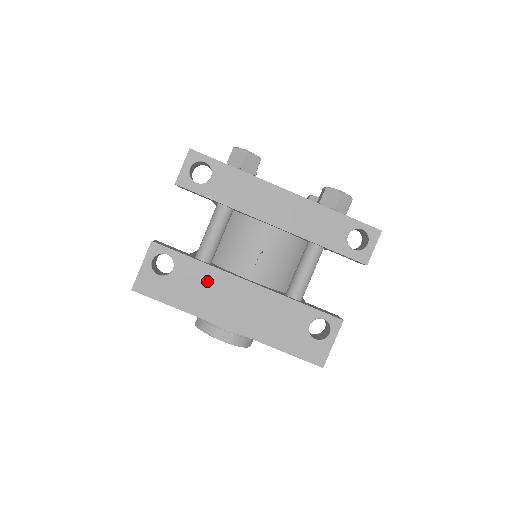
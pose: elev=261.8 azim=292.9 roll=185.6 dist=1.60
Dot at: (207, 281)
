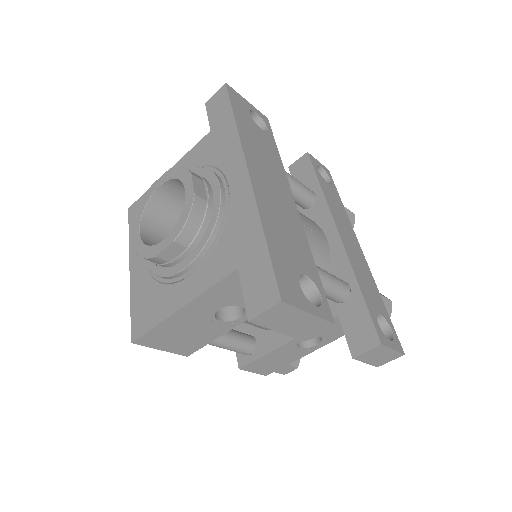
Dot at: (271, 158)
